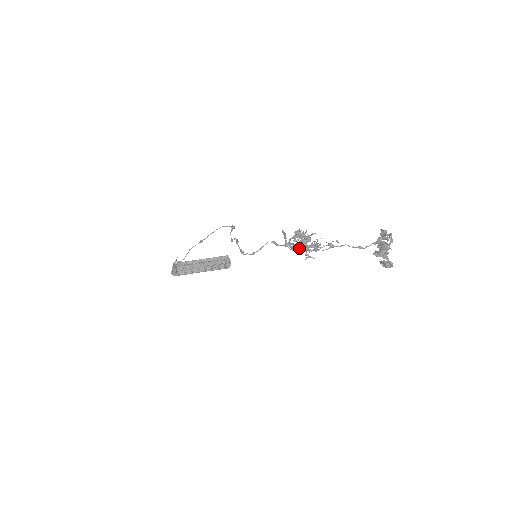
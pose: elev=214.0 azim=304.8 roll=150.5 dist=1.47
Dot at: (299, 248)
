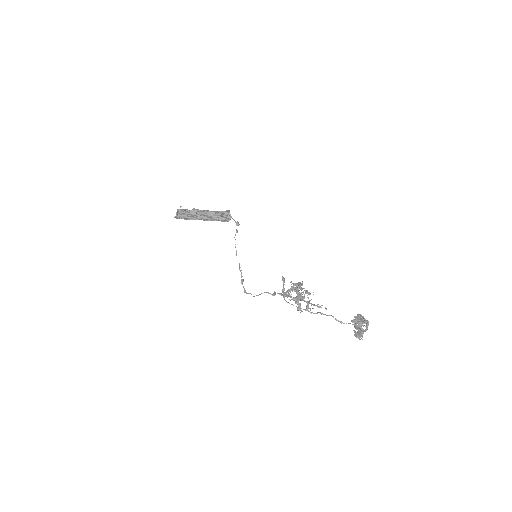
Dot at: occluded
